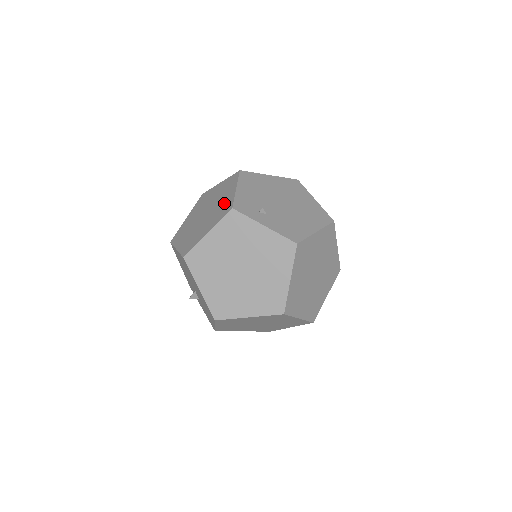
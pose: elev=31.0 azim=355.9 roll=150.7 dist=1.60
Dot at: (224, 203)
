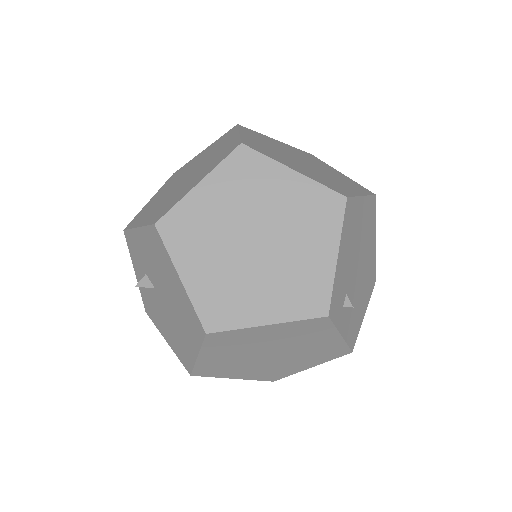
Dot at: (309, 273)
